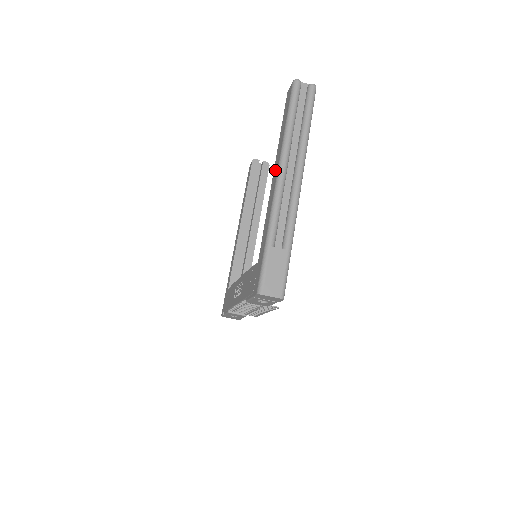
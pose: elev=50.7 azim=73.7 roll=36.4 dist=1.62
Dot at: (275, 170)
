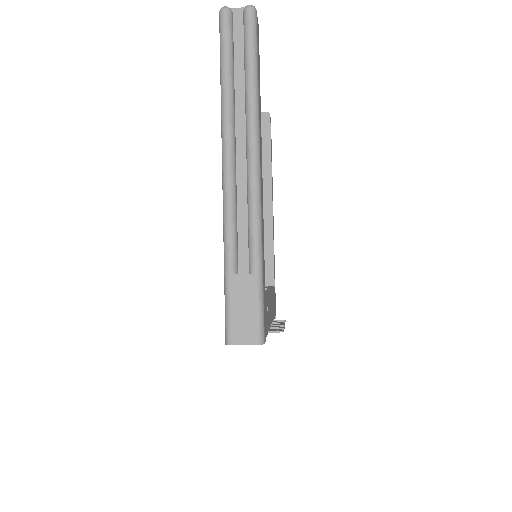
Dot at: occluded
